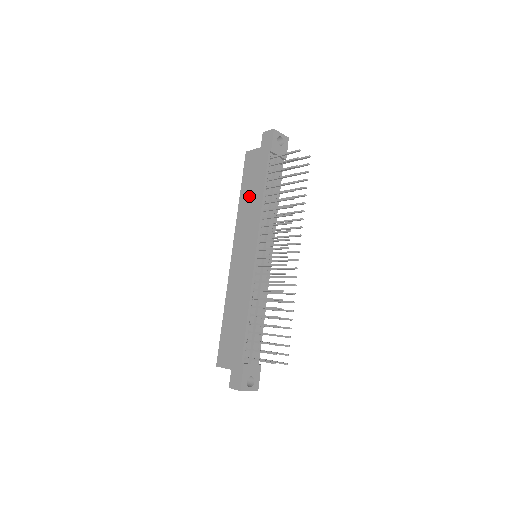
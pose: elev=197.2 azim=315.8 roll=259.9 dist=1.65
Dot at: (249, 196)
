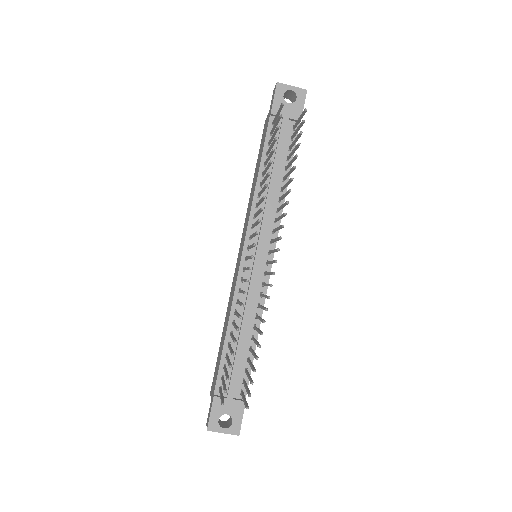
Dot at: (254, 178)
